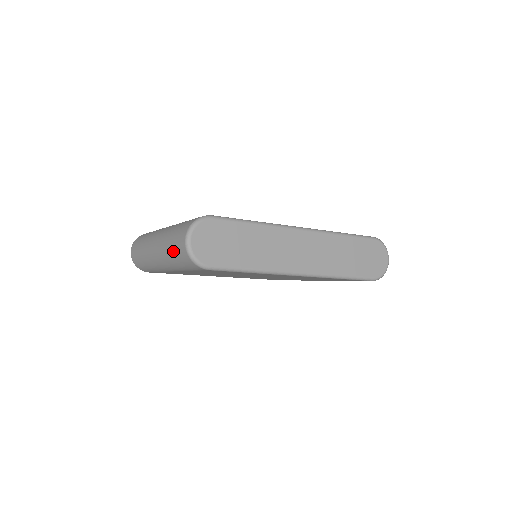
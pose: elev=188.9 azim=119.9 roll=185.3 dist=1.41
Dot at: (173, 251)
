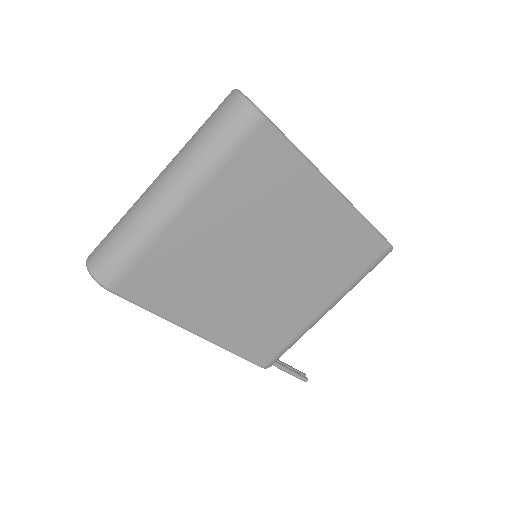
Dot at: (210, 127)
